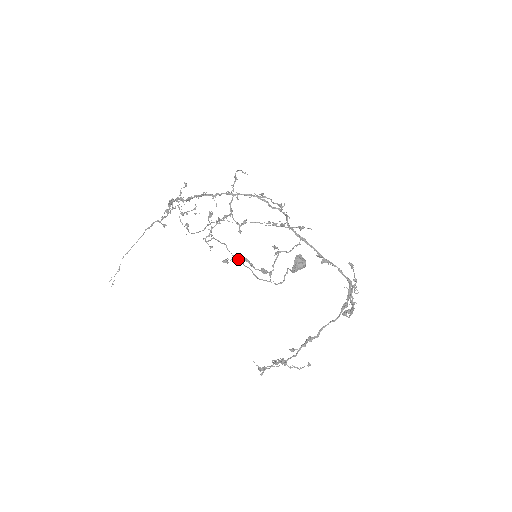
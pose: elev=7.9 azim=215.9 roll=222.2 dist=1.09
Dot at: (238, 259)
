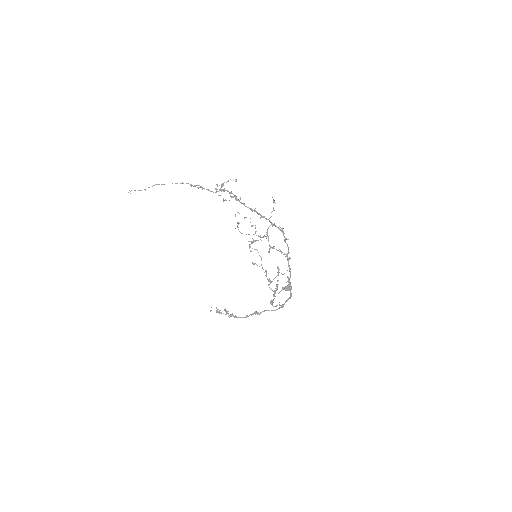
Dot at: (263, 269)
